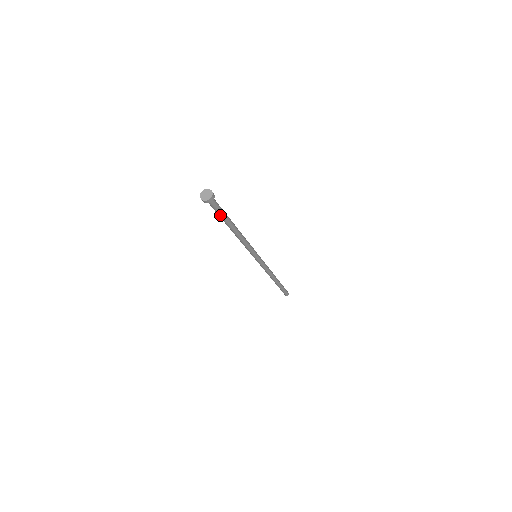
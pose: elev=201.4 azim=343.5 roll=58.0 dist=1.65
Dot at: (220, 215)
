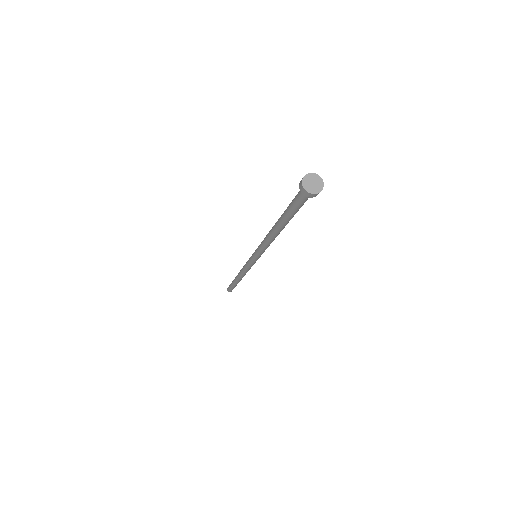
Dot at: (296, 211)
